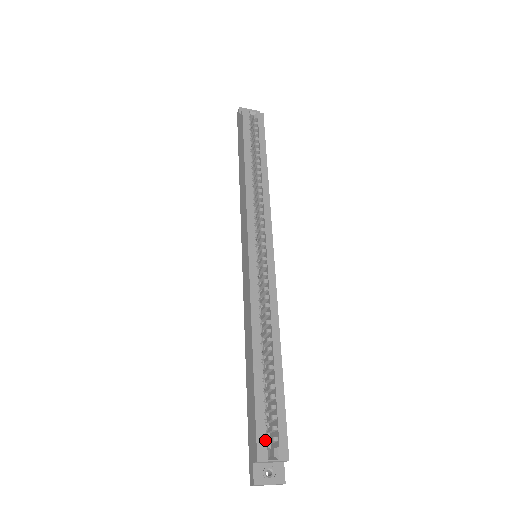
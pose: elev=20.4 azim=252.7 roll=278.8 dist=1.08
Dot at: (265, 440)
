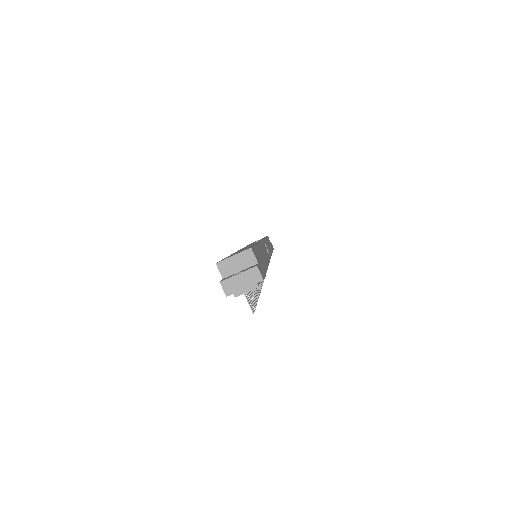
Dot at: occluded
